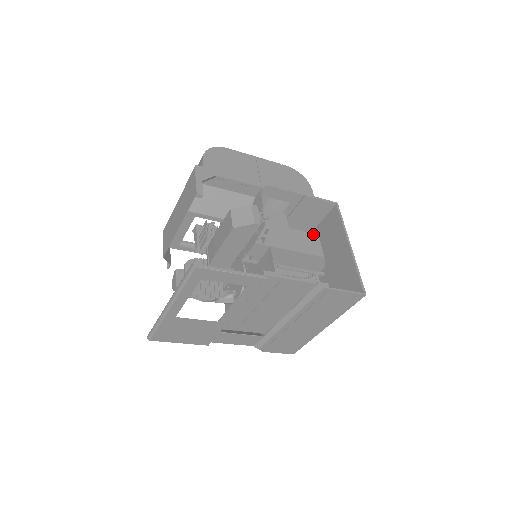
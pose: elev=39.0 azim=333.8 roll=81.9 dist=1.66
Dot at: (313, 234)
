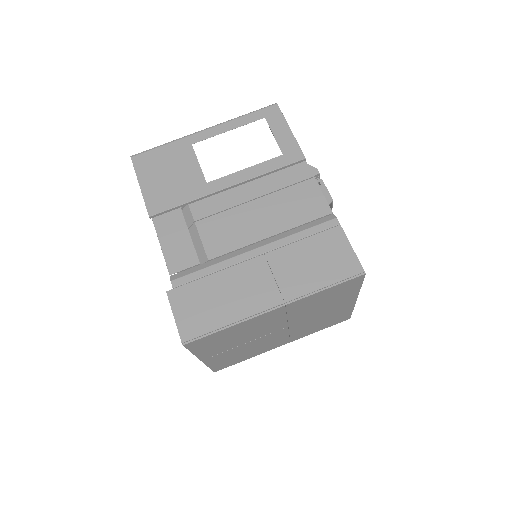
Dot at: occluded
